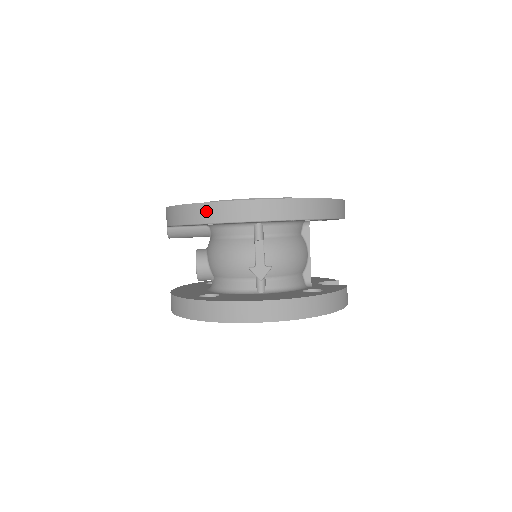
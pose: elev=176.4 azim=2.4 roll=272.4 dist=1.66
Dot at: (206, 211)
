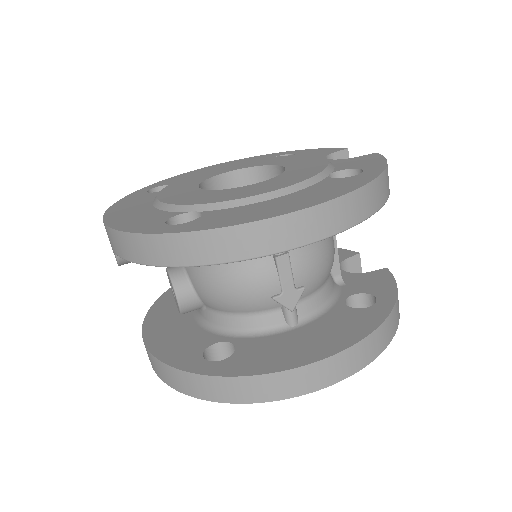
Dot at: (205, 245)
